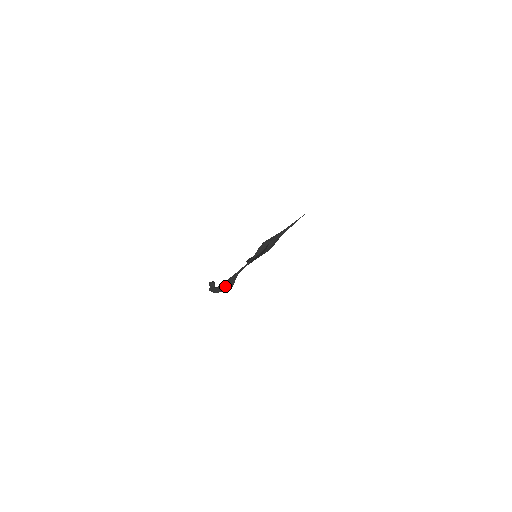
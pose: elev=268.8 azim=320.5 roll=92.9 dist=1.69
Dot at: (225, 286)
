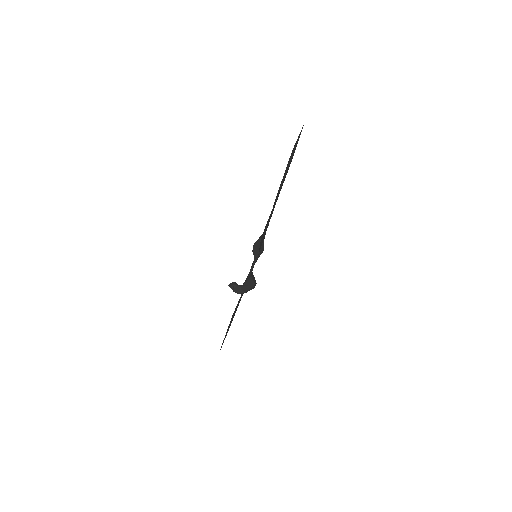
Dot at: (249, 282)
